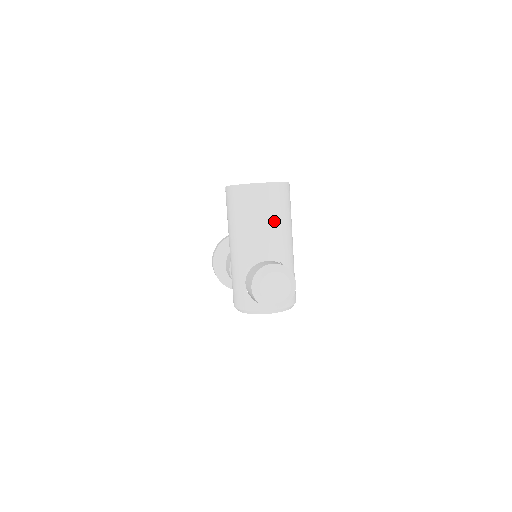
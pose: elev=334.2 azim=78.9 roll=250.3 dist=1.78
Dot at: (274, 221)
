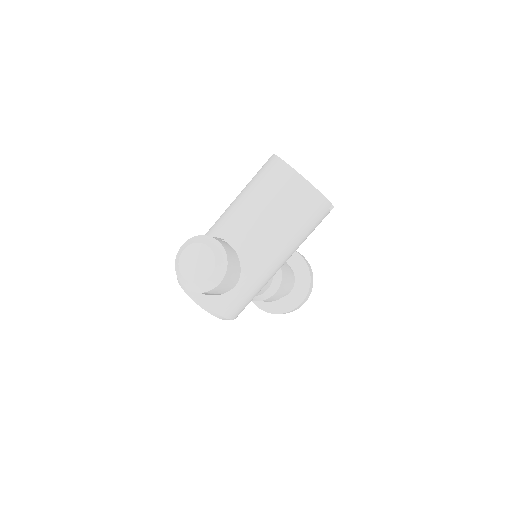
Dot at: (269, 214)
